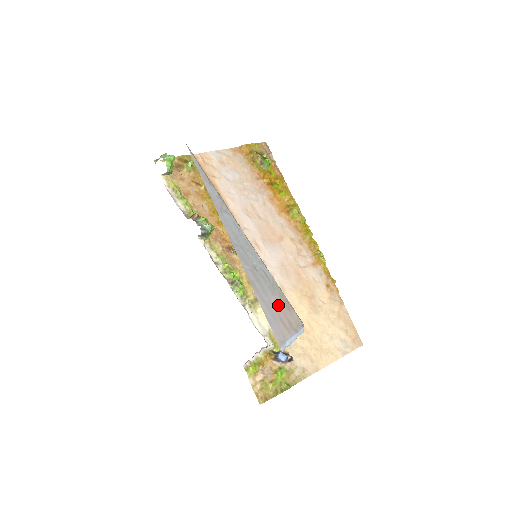
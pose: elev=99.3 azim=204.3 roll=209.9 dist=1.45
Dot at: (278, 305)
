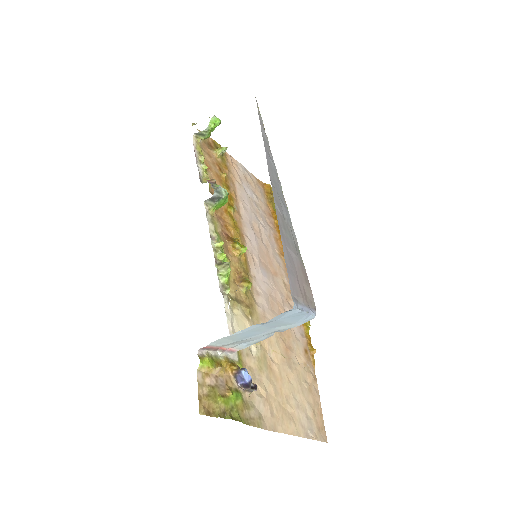
Dot at: (297, 267)
